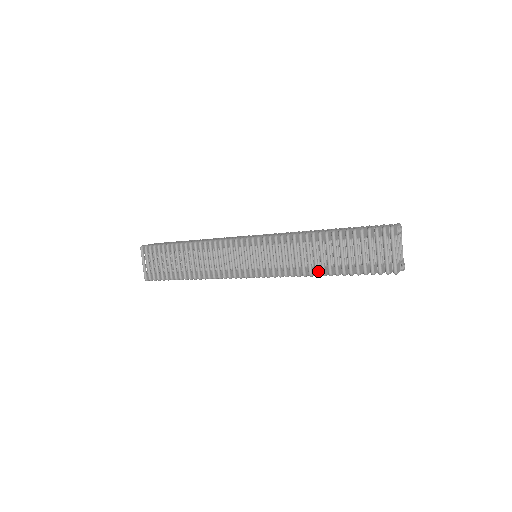
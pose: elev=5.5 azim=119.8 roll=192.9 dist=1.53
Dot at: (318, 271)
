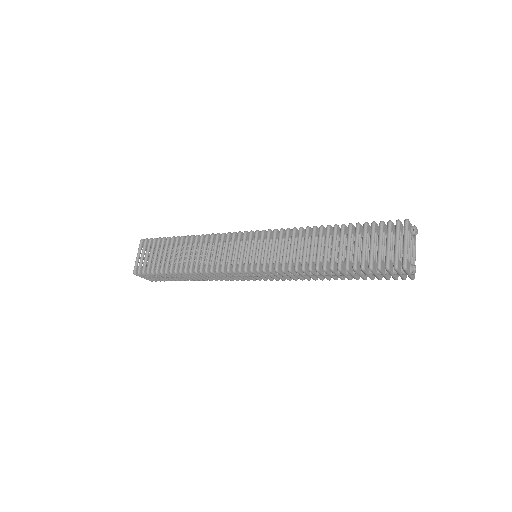
Dot at: (319, 265)
